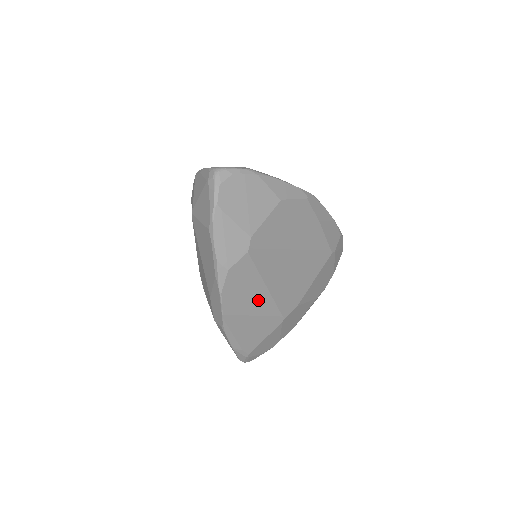
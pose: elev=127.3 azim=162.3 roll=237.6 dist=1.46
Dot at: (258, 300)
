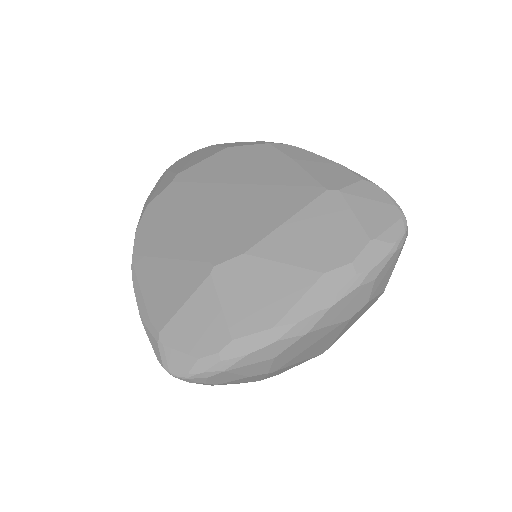
Dot at: (176, 237)
